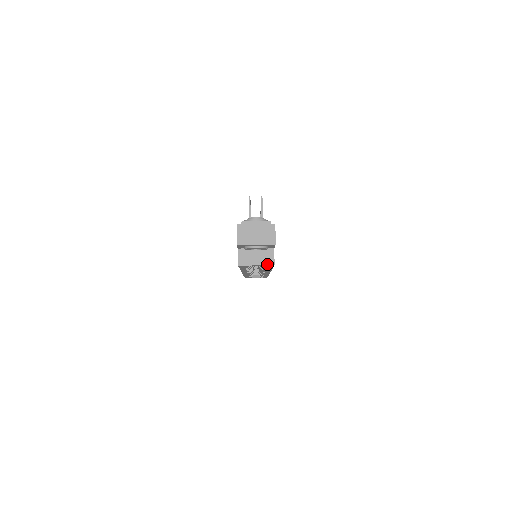
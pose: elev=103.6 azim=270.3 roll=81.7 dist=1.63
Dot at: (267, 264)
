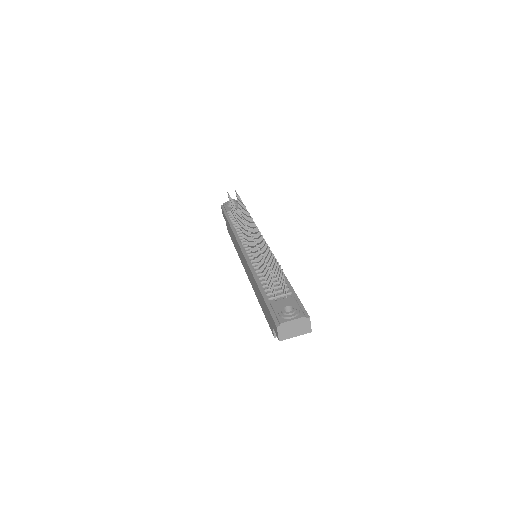
Dot at: occluded
